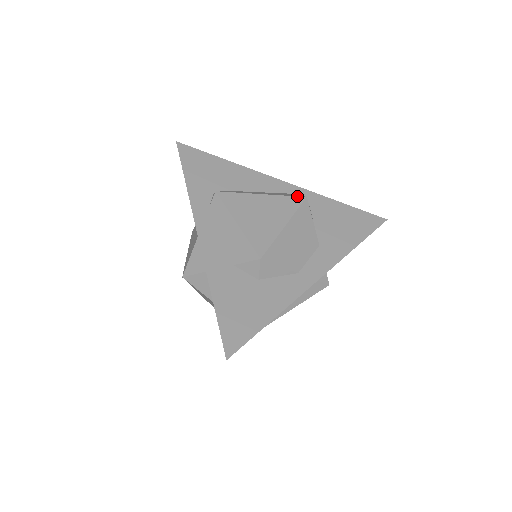
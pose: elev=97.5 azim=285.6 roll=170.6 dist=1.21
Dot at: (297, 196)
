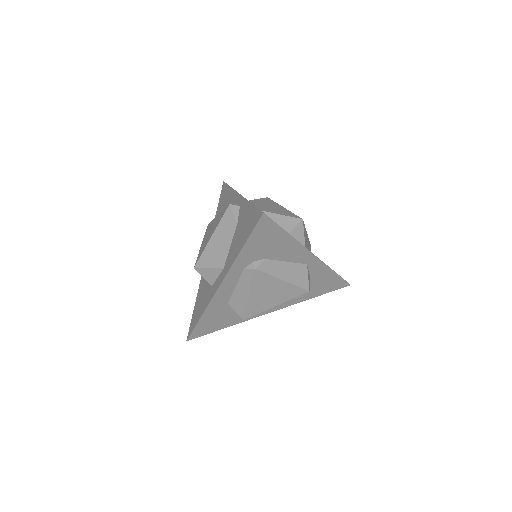
Dot at: (304, 289)
